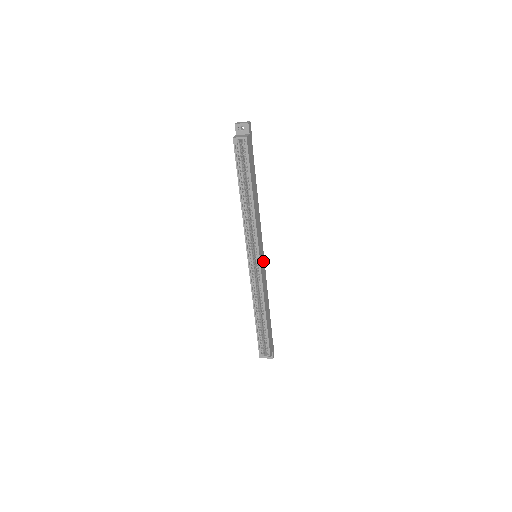
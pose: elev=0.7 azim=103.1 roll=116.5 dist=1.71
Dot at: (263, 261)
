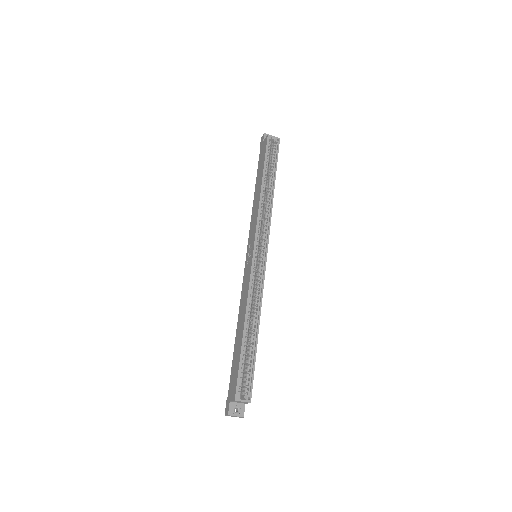
Dot at: occluded
